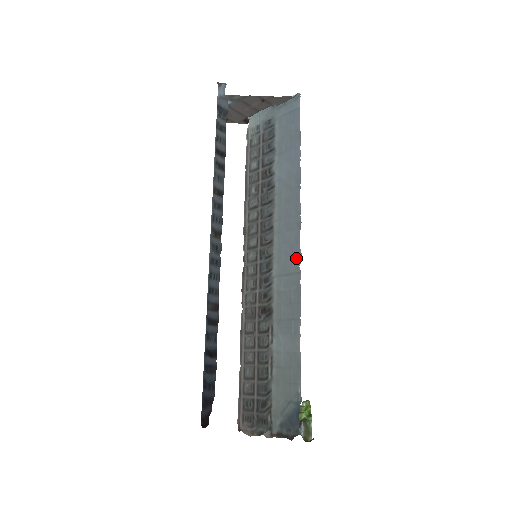
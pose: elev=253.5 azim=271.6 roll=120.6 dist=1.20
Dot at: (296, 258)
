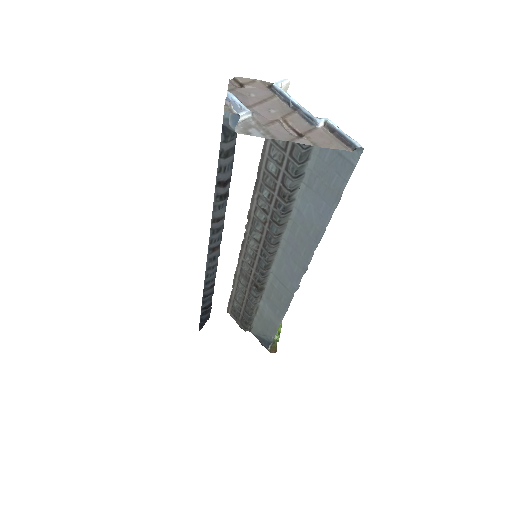
Dot at: (293, 285)
